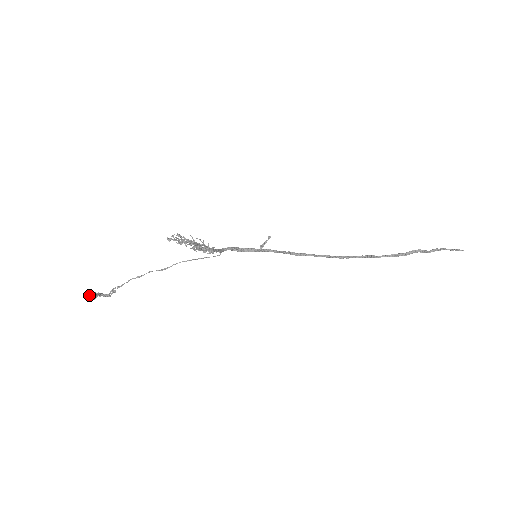
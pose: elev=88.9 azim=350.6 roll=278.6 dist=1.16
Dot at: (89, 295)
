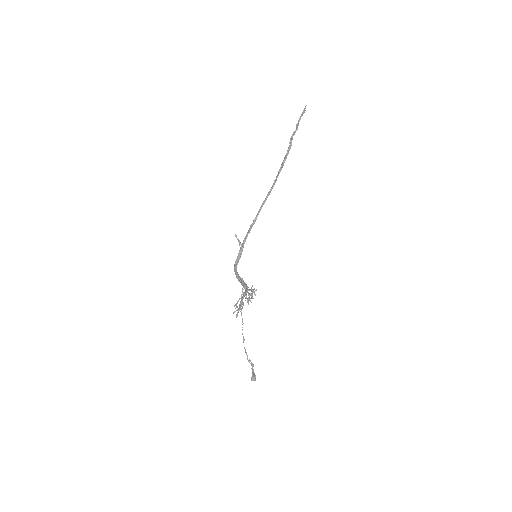
Dot at: (254, 378)
